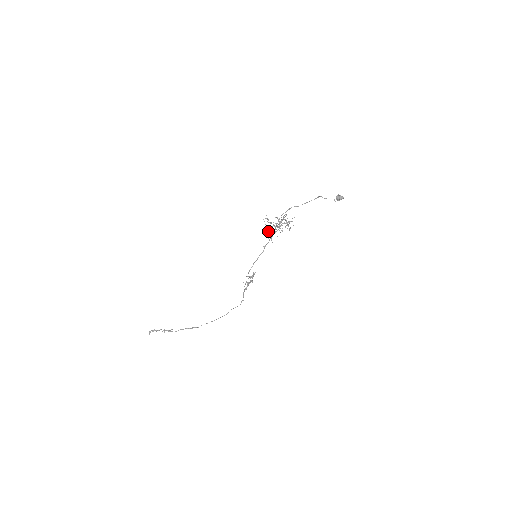
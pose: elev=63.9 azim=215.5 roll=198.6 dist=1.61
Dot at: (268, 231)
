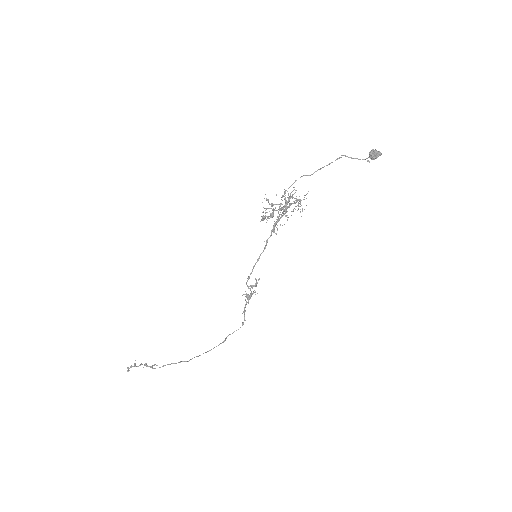
Dot at: (268, 218)
